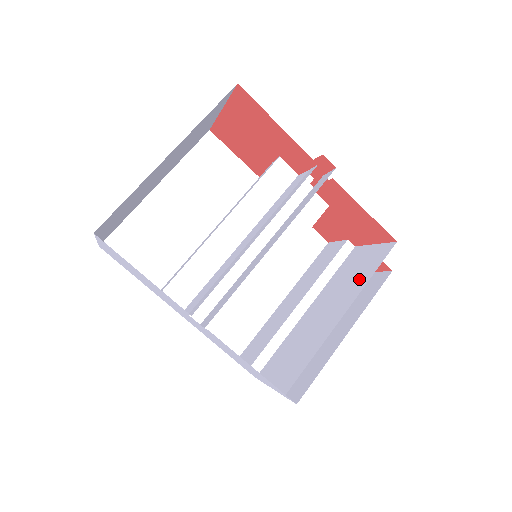
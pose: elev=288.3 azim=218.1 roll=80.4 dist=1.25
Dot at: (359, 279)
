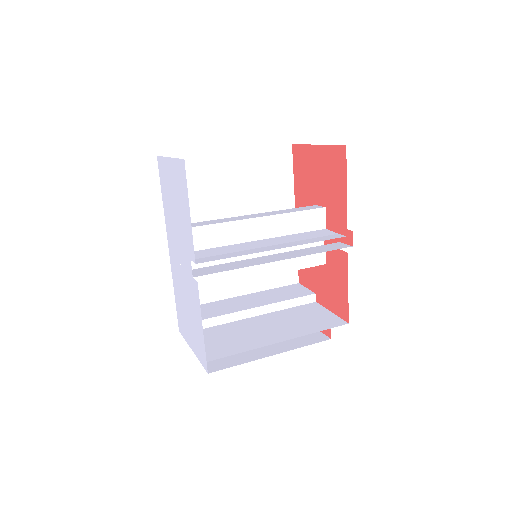
Dot at: (307, 326)
